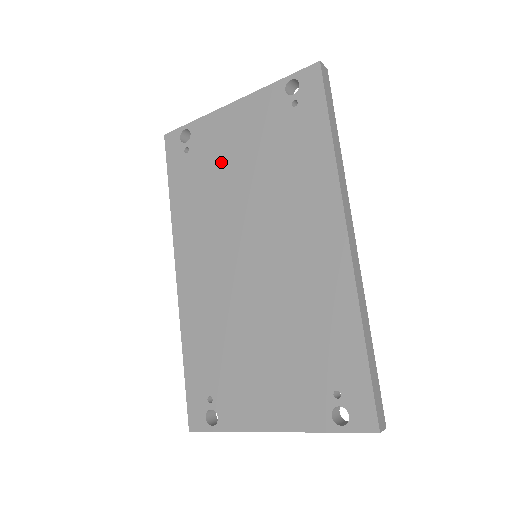
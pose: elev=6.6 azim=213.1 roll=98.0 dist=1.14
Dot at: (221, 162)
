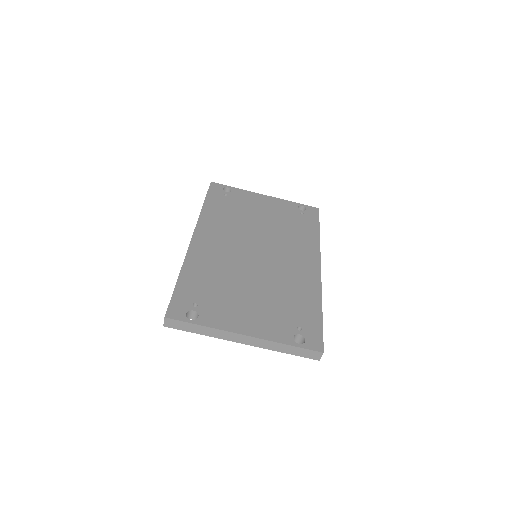
Dot at: (249, 210)
